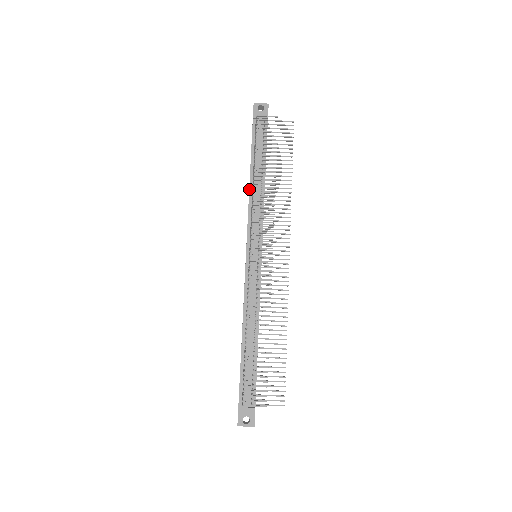
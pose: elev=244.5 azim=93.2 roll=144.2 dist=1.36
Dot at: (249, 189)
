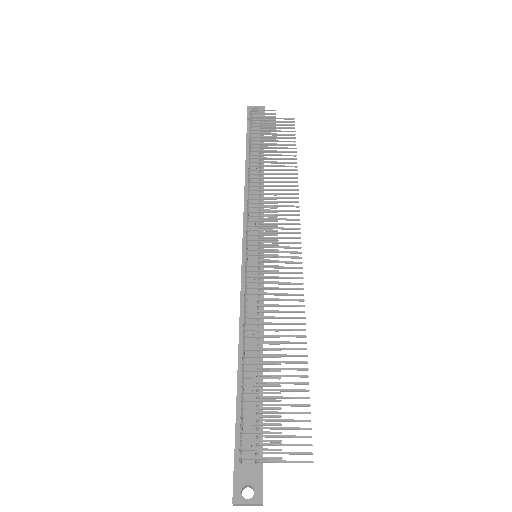
Dot at: occluded
